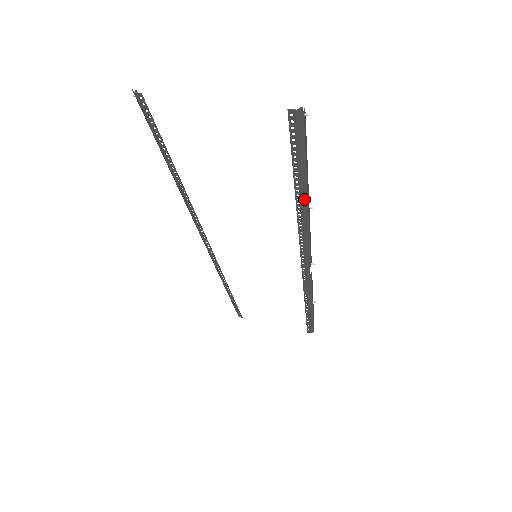
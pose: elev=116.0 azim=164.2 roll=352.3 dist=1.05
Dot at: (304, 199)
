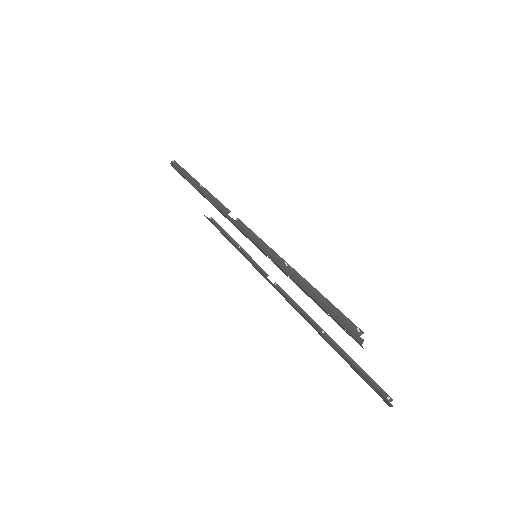
Dot at: (329, 343)
